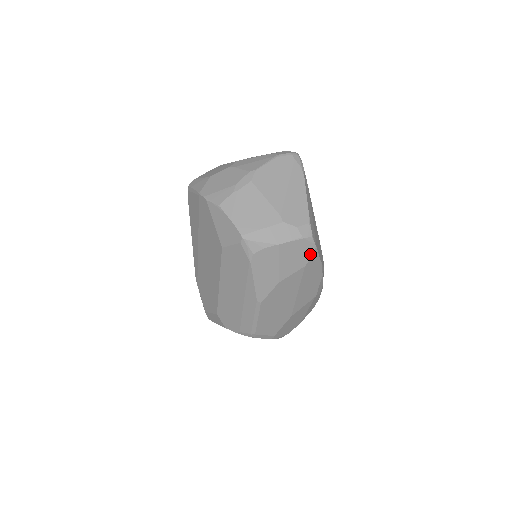
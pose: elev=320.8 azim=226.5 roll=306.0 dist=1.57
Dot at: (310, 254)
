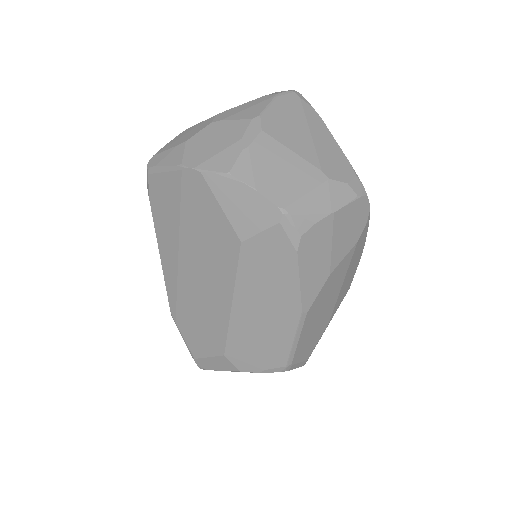
Dot at: (363, 222)
